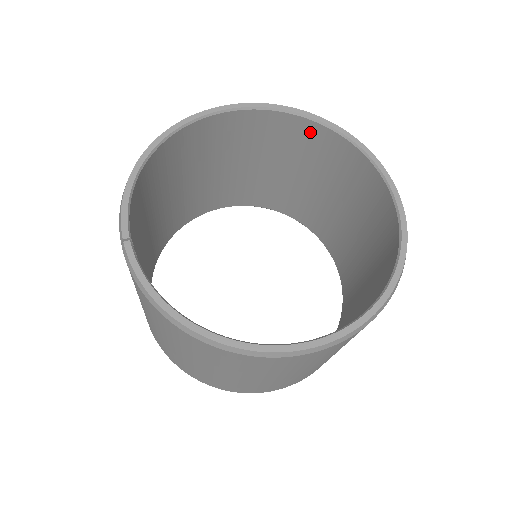
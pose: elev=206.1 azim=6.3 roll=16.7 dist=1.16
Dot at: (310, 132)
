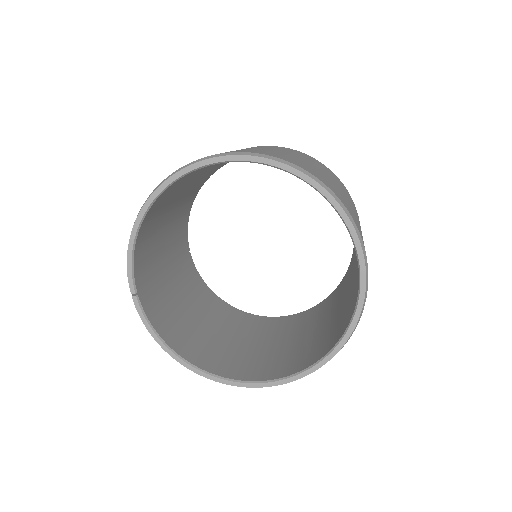
Dot at: occluded
